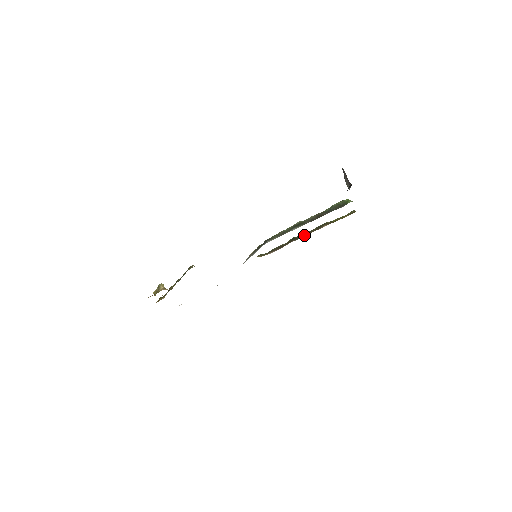
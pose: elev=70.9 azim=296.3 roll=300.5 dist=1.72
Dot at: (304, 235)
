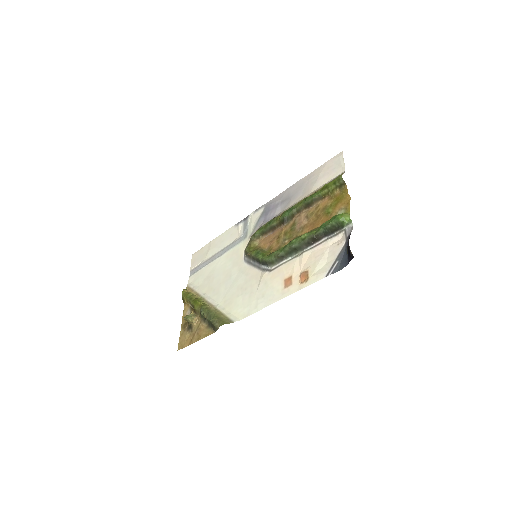
Dot at: (294, 215)
